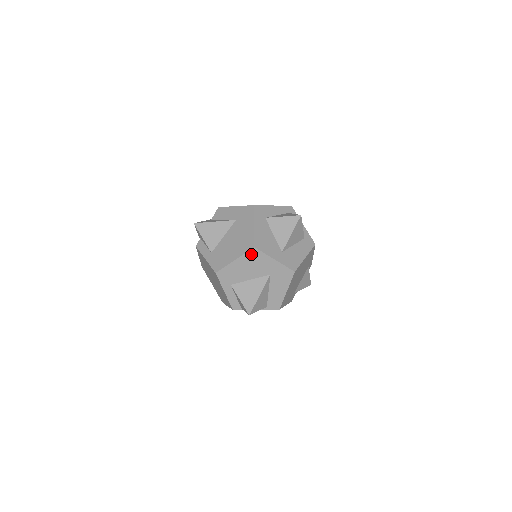
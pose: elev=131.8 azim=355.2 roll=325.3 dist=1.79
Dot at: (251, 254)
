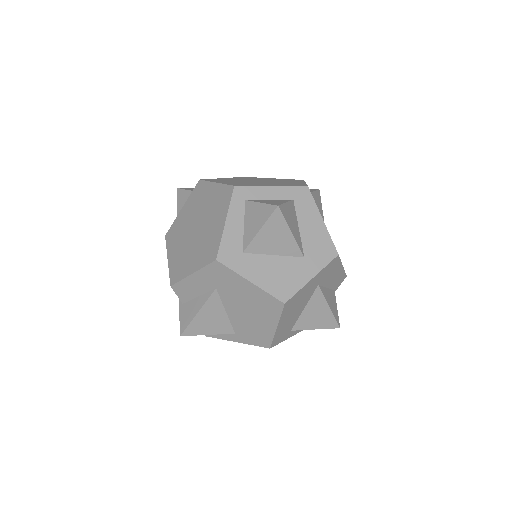
Dot at: (287, 308)
